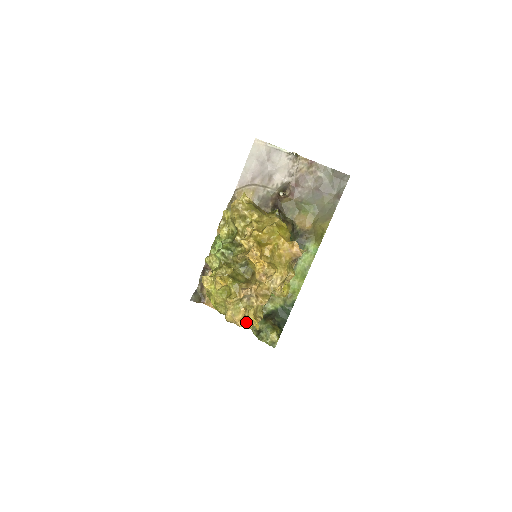
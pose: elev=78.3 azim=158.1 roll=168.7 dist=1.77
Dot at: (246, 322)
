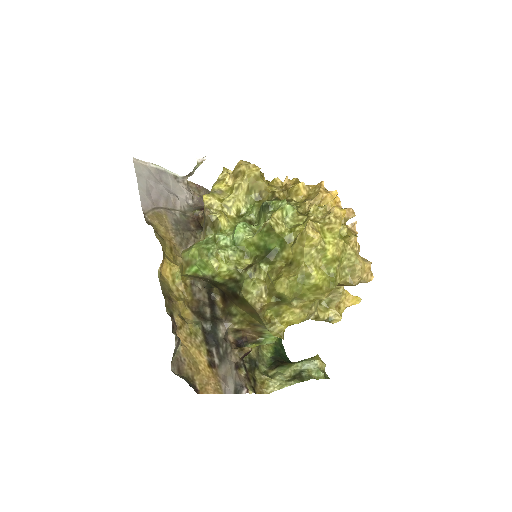
Dot at: (336, 309)
